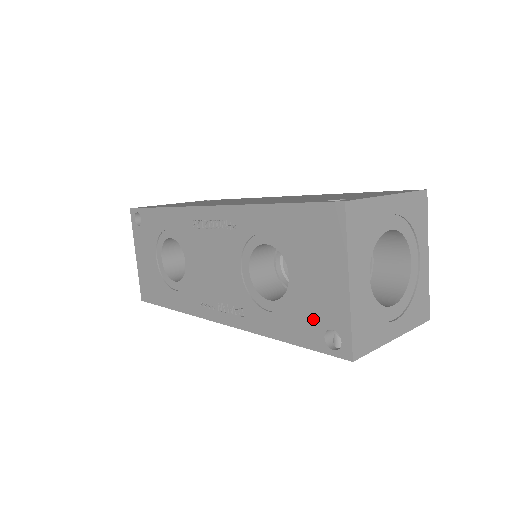
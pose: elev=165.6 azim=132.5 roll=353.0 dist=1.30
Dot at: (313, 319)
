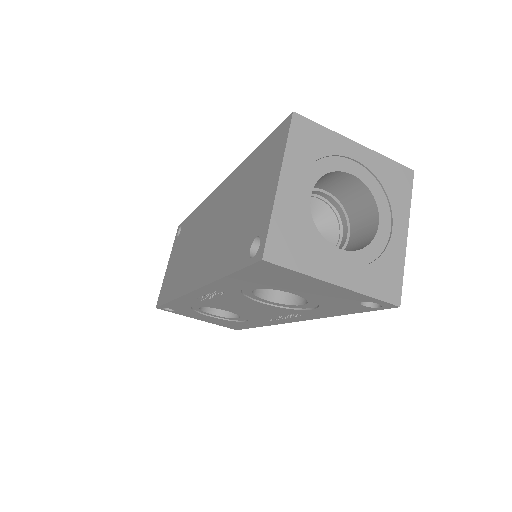
Dot at: (343, 303)
